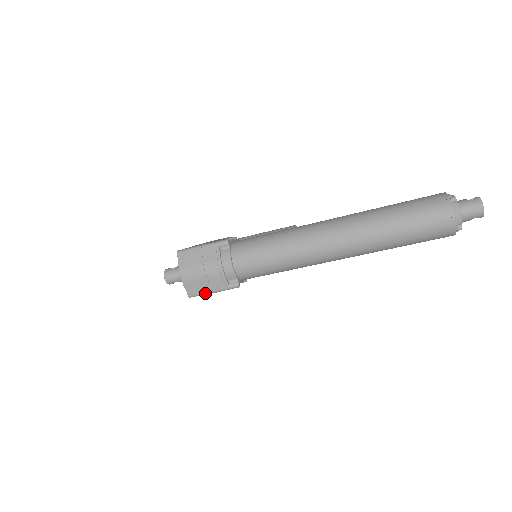
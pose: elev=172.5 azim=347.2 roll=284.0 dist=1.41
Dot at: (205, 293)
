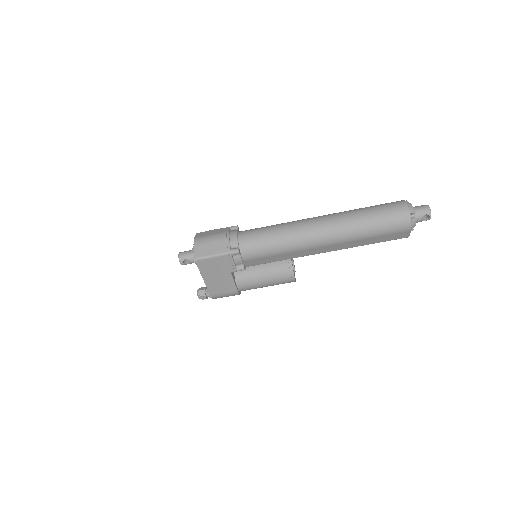
Dot at: (209, 255)
